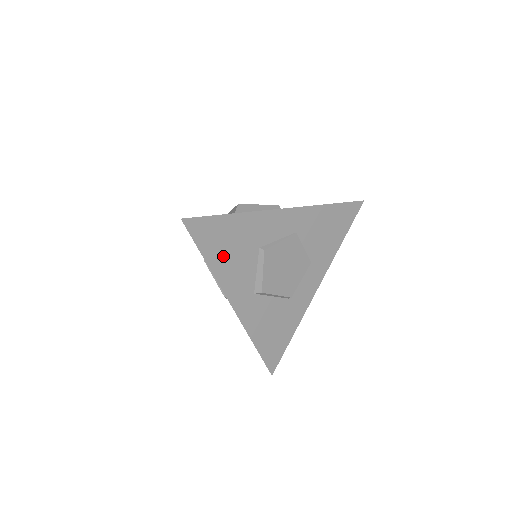
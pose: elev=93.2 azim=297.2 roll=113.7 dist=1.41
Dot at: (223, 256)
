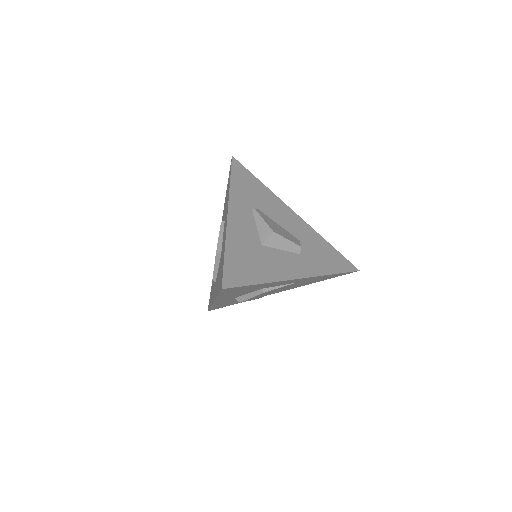
Dot at: (232, 293)
